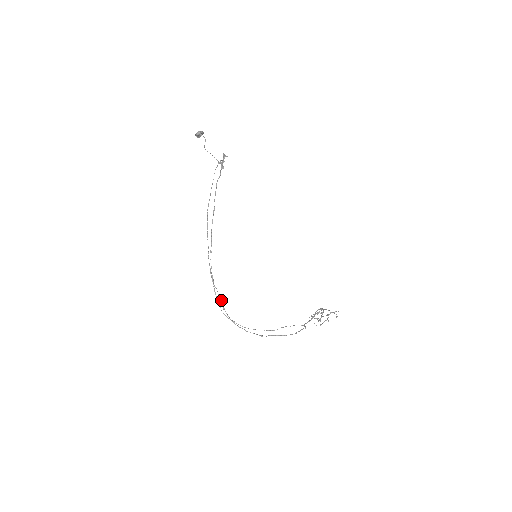
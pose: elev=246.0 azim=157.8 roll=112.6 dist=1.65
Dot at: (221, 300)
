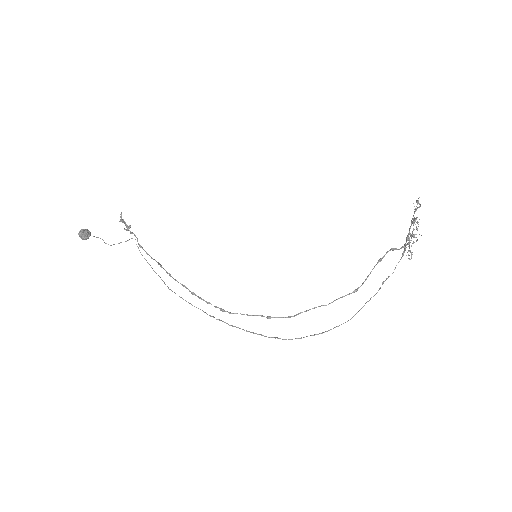
Dot at: (256, 315)
